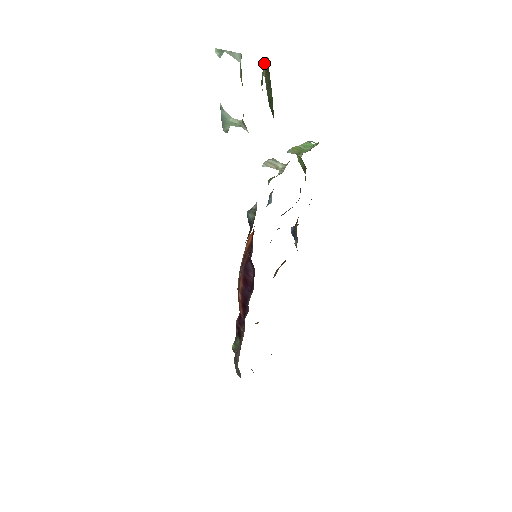
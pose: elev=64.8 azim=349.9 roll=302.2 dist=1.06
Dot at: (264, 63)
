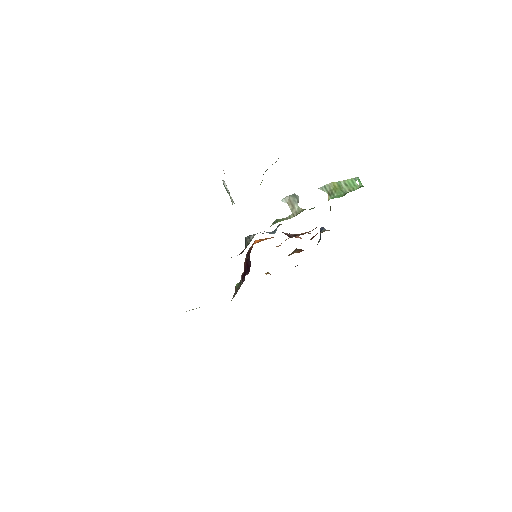
Dot at: occluded
